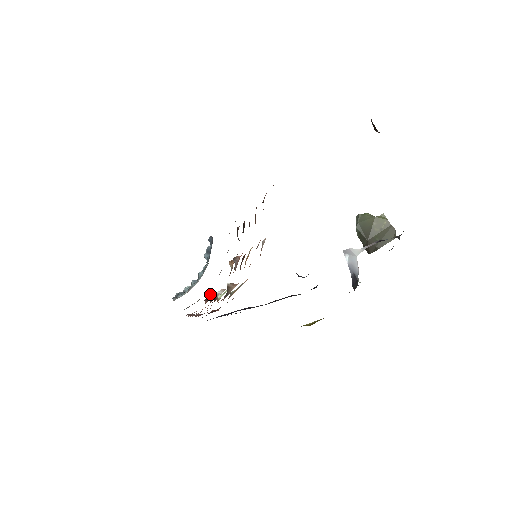
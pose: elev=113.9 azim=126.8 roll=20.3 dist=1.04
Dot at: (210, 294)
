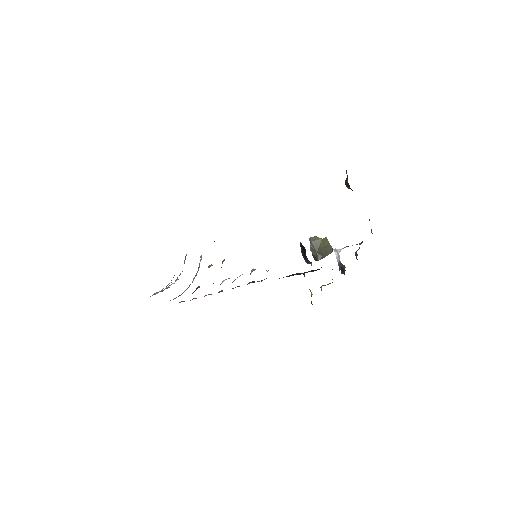
Dot at: (197, 288)
